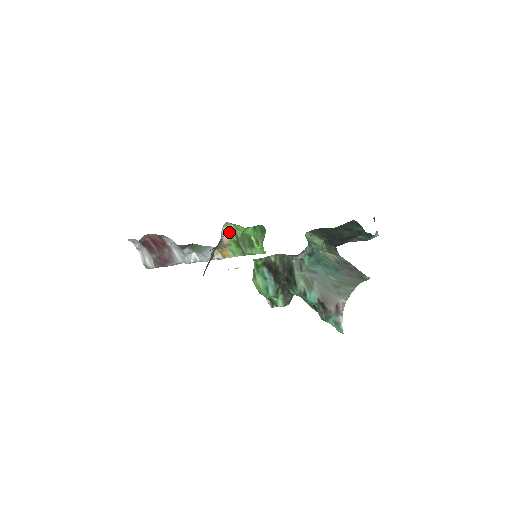
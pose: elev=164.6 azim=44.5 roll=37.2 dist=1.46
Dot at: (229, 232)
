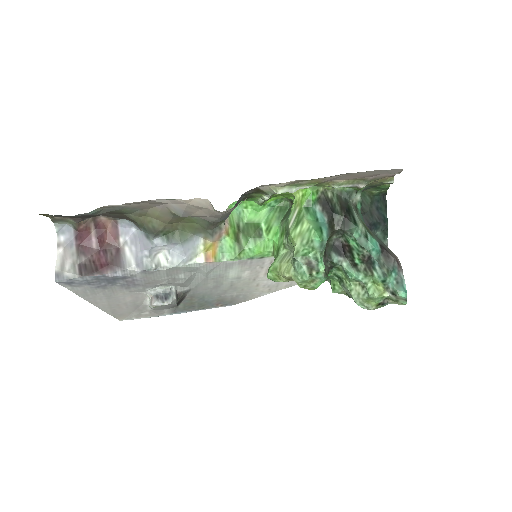
Dot at: (231, 218)
